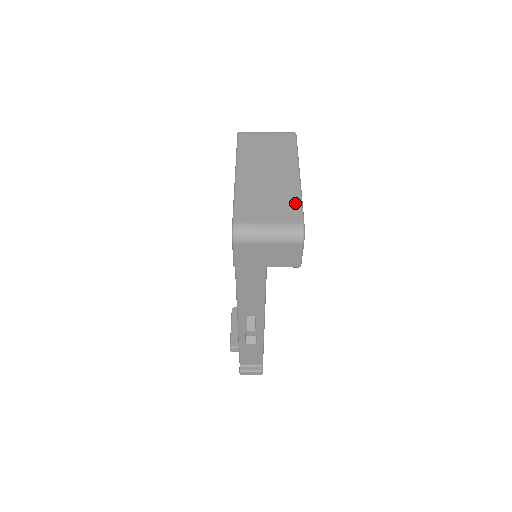
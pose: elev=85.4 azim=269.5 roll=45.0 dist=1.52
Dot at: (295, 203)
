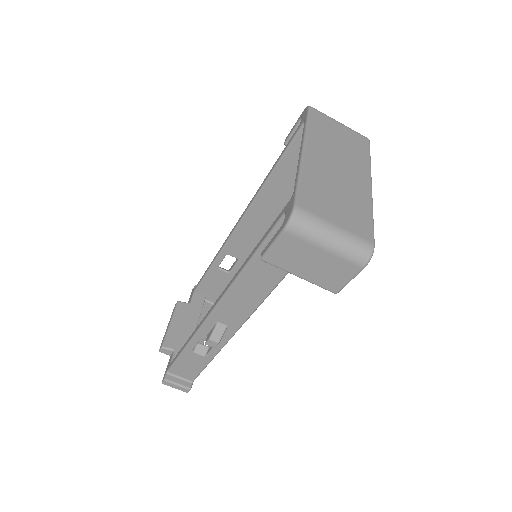
Dot at: (367, 216)
